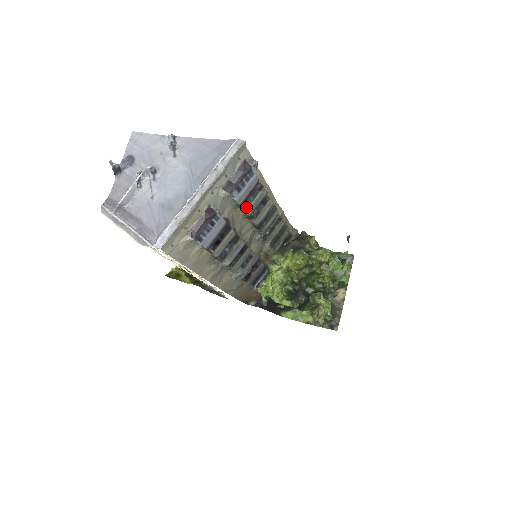
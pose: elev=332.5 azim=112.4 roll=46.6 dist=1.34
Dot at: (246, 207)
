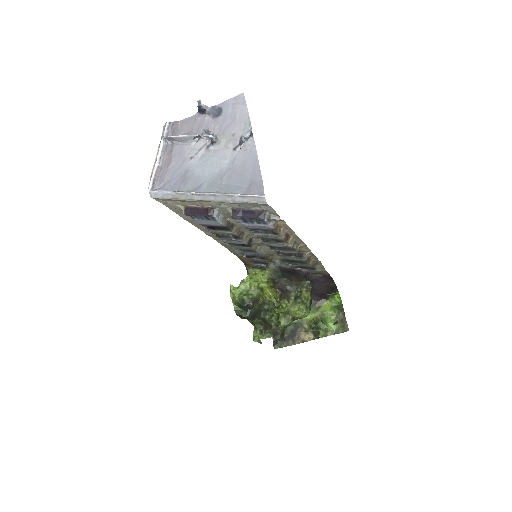
Dot at: (254, 231)
